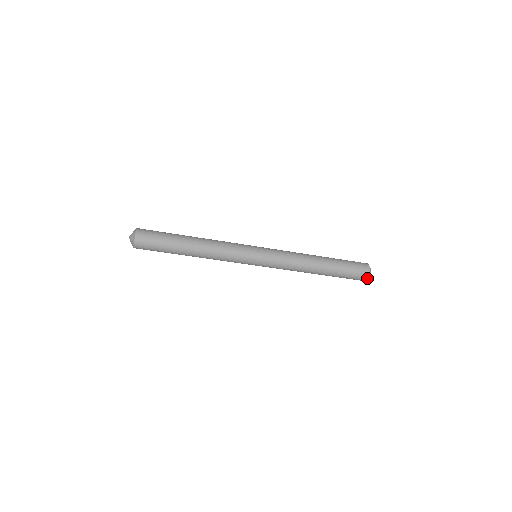
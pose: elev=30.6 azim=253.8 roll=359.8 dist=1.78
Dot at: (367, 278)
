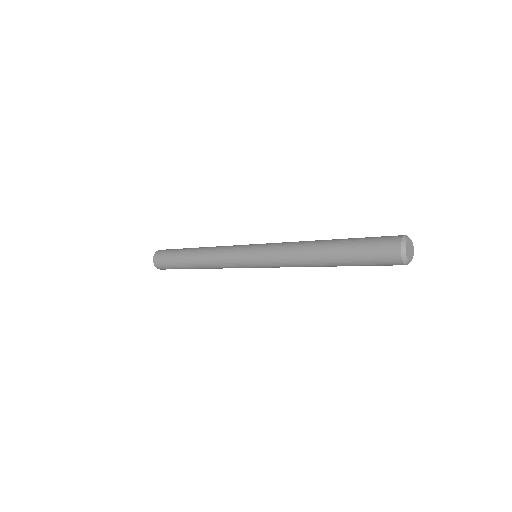
Dot at: (400, 258)
